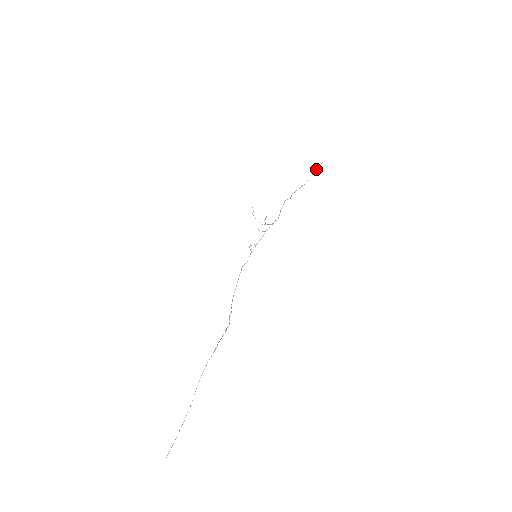
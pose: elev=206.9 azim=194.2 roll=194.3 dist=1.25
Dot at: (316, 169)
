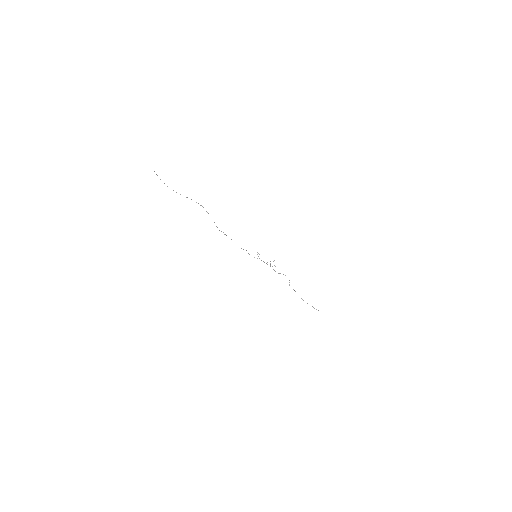
Dot at: (312, 306)
